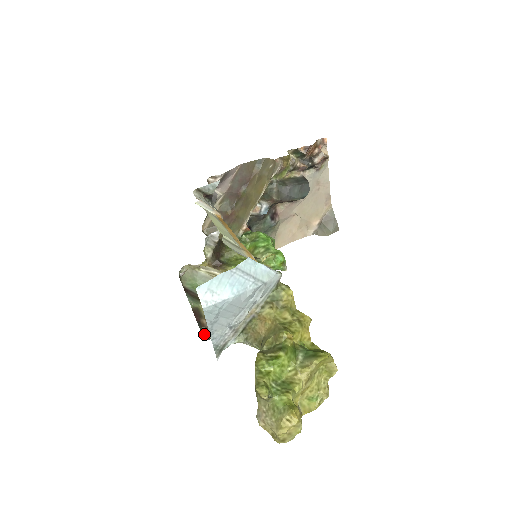
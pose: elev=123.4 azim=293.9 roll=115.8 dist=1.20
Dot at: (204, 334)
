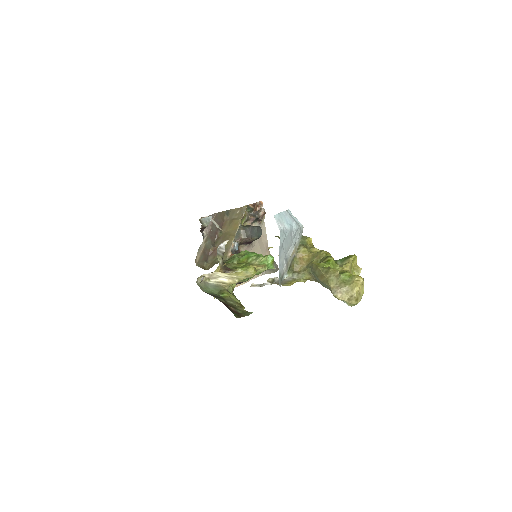
Dot at: (236, 315)
